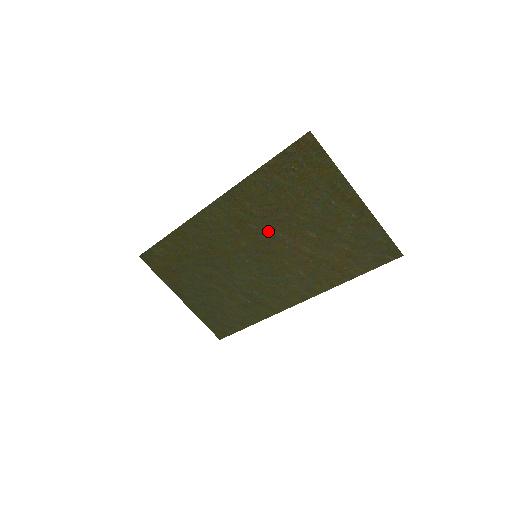
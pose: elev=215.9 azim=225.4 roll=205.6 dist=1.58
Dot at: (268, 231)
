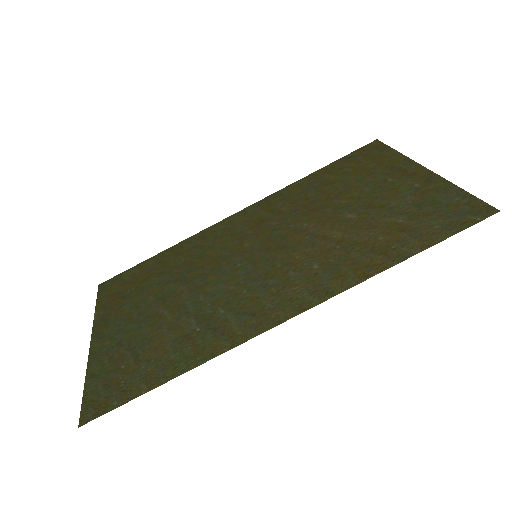
Dot at: (290, 224)
